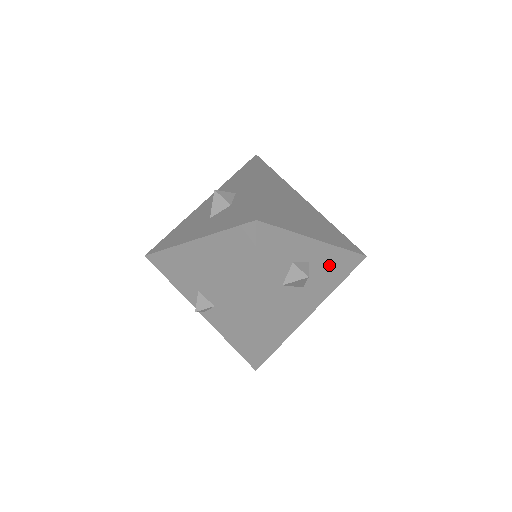
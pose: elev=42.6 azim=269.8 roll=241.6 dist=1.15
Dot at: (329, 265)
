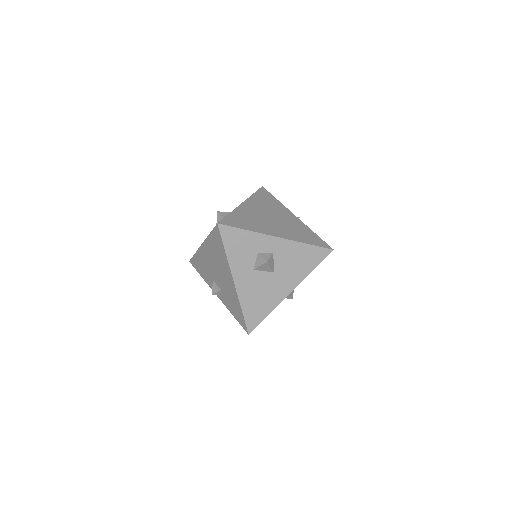
Dot at: (295, 256)
